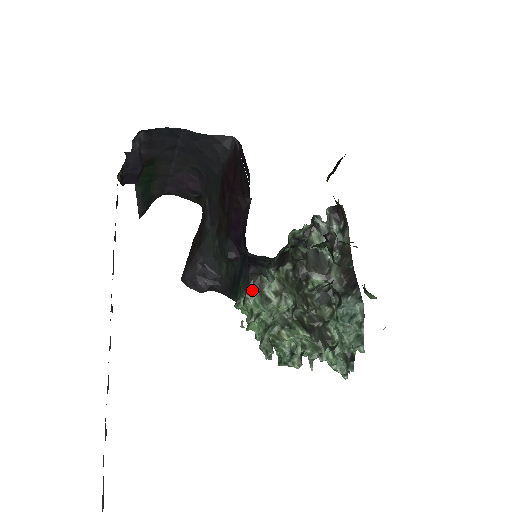
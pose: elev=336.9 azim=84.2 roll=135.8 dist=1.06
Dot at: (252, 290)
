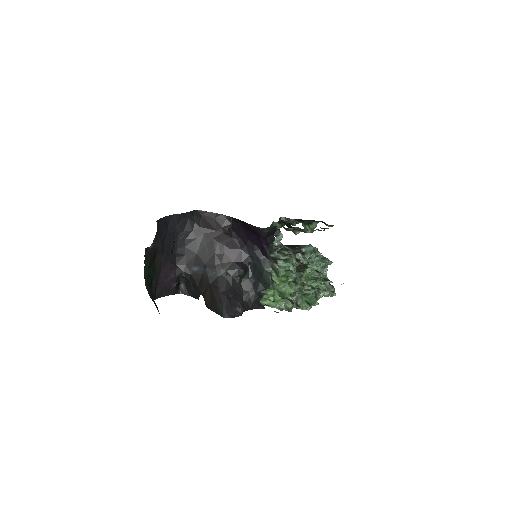
Dot at: (276, 262)
